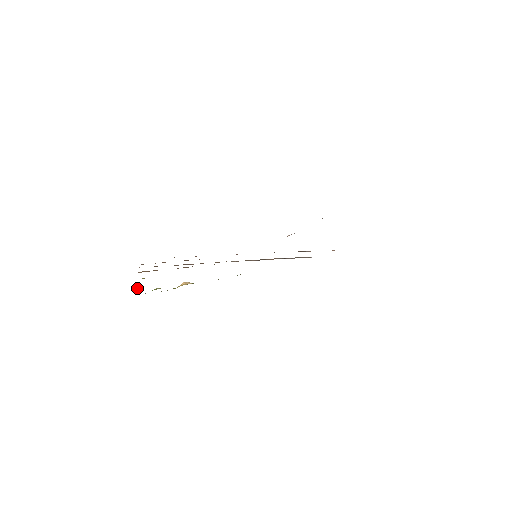
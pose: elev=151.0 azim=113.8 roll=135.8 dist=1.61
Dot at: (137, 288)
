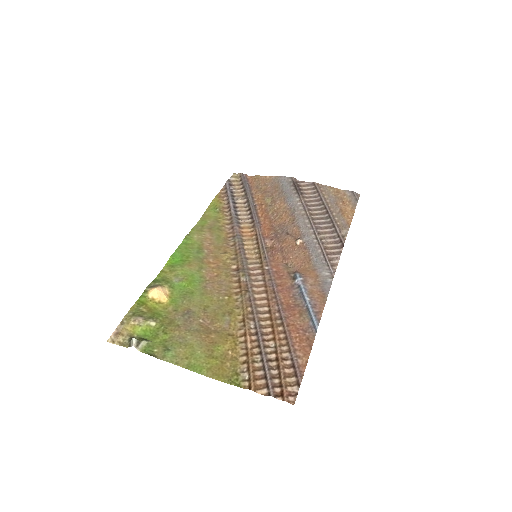
Dot at: (135, 340)
